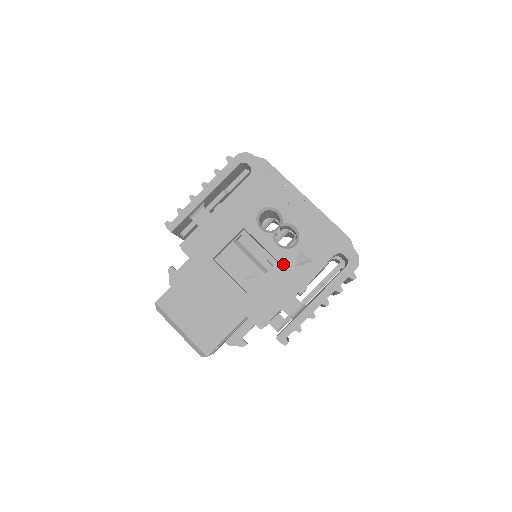
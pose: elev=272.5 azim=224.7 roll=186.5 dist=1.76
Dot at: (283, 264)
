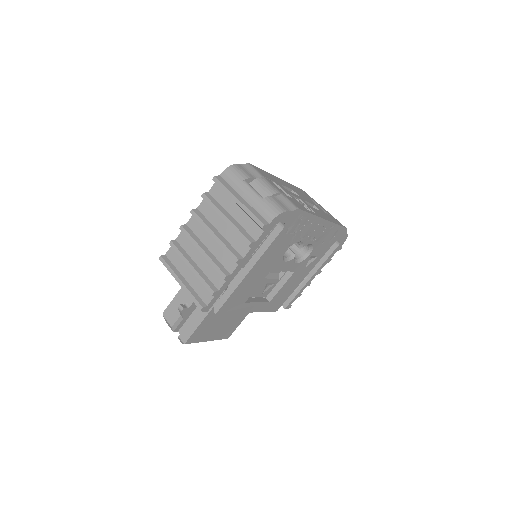
Dot at: (298, 271)
